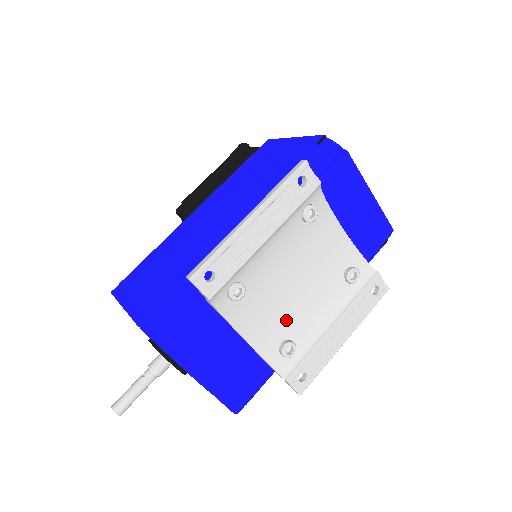
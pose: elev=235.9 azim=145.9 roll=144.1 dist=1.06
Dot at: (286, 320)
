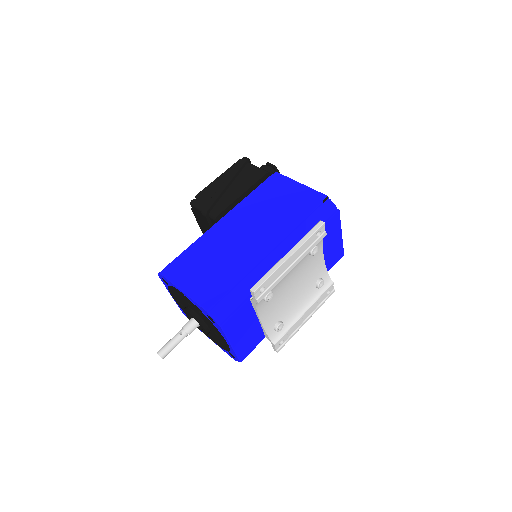
Dot at: (282, 310)
